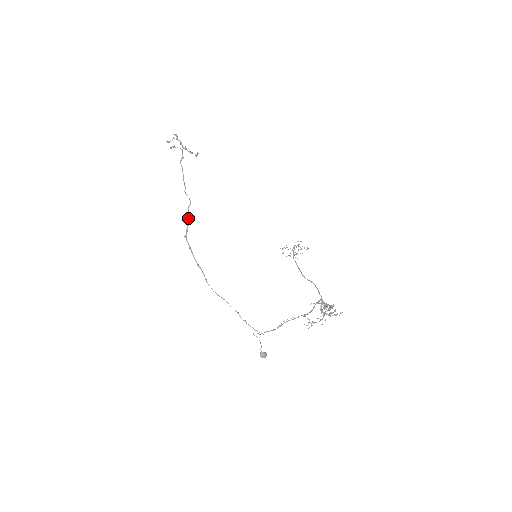
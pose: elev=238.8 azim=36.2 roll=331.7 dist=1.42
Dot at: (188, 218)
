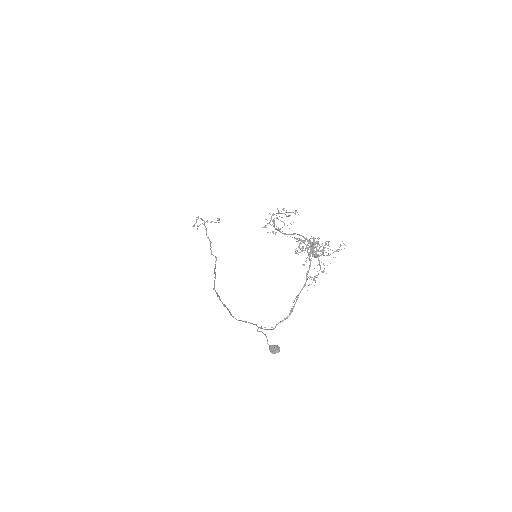
Dot at: (215, 272)
